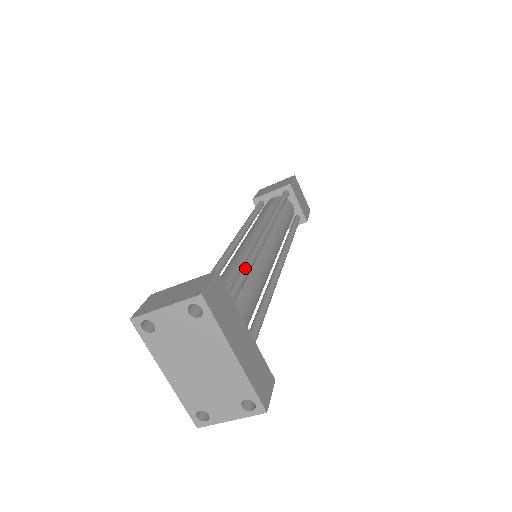
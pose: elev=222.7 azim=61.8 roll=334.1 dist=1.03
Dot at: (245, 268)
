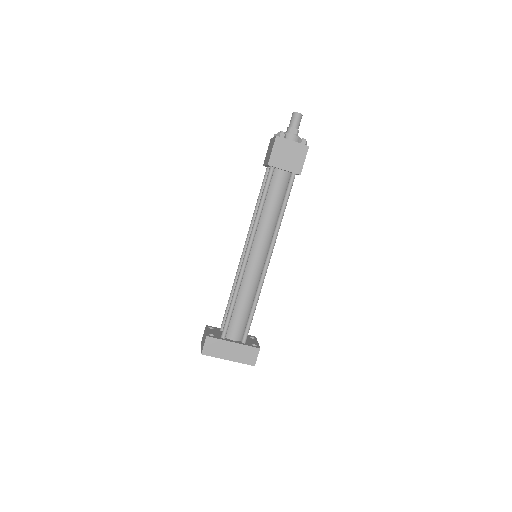
Dot at: (231, 304)
